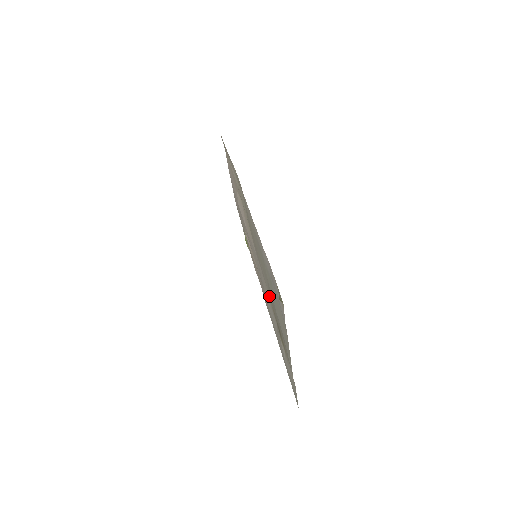
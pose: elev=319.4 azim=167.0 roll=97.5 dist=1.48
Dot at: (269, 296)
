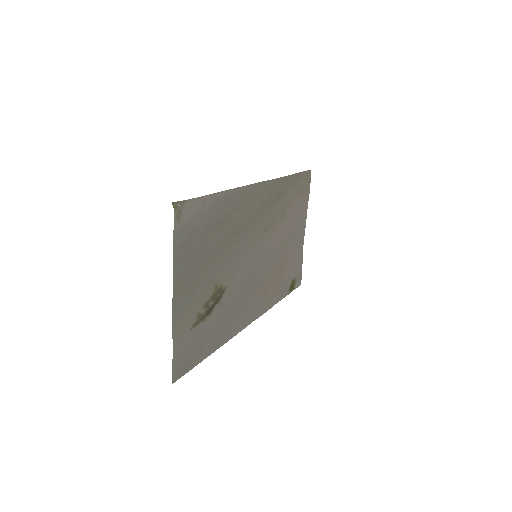
Dot at: (228, 276)
